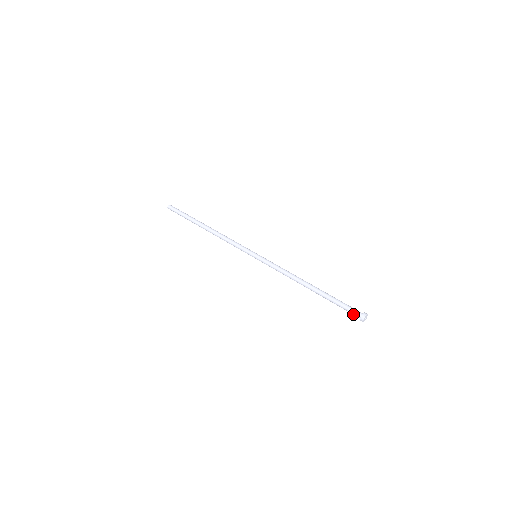
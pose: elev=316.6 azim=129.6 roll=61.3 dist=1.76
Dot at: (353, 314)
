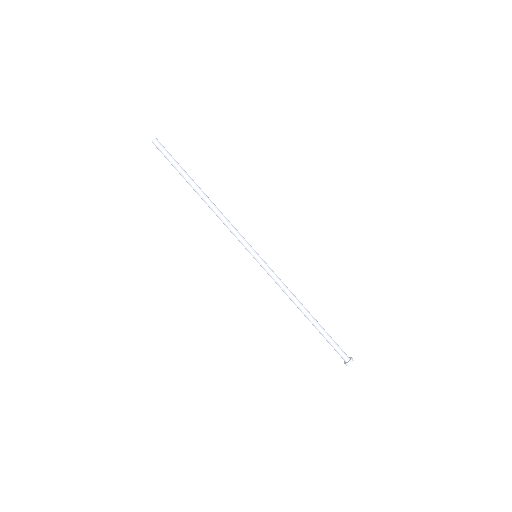
Dot at: (340, 355)
